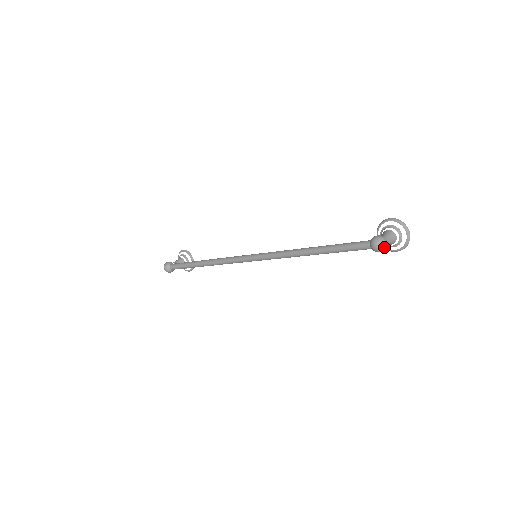
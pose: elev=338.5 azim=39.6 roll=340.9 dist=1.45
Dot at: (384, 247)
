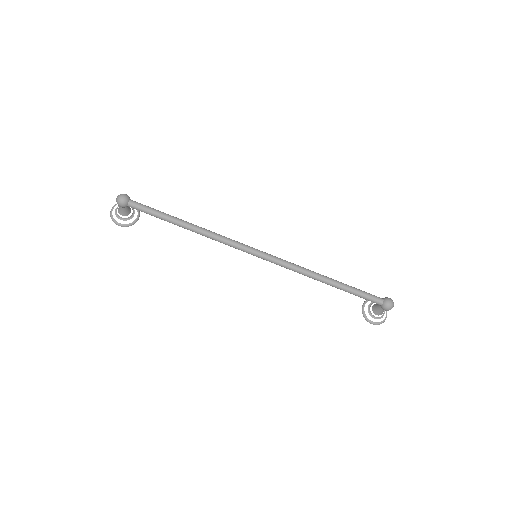
Dot at: occluded
